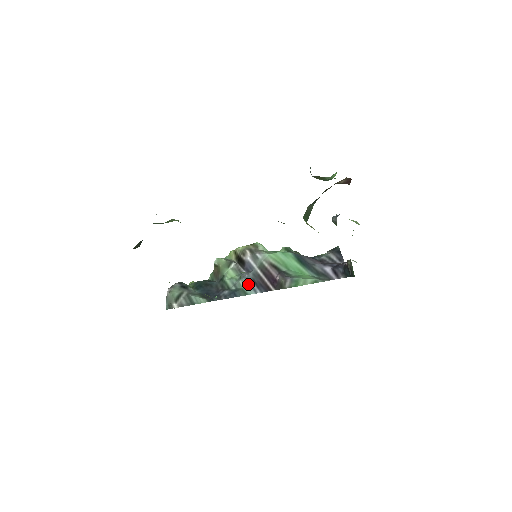
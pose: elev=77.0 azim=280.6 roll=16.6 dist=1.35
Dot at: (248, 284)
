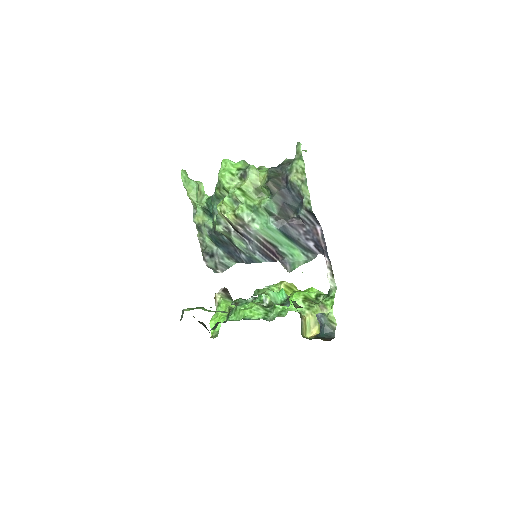
Dot at: (257, 255)
